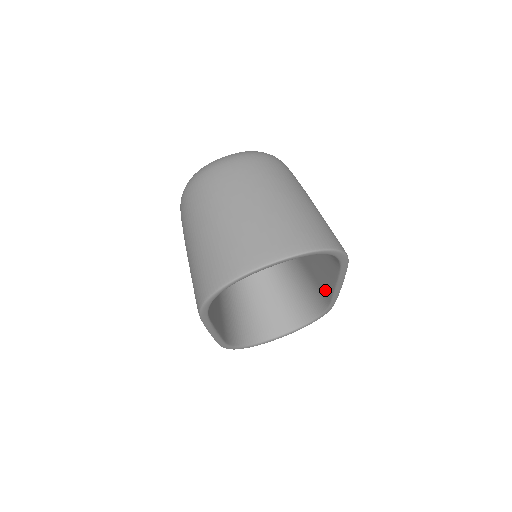
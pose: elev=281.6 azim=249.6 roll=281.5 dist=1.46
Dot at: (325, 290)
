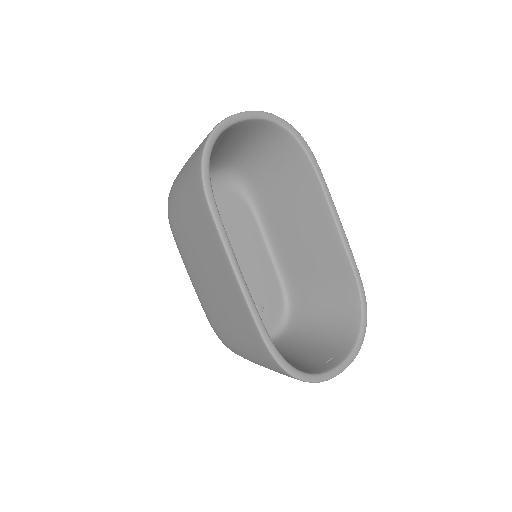
Dot at: (338, 259)
